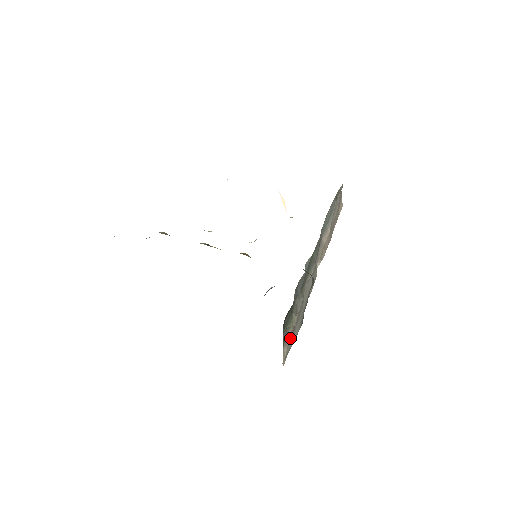
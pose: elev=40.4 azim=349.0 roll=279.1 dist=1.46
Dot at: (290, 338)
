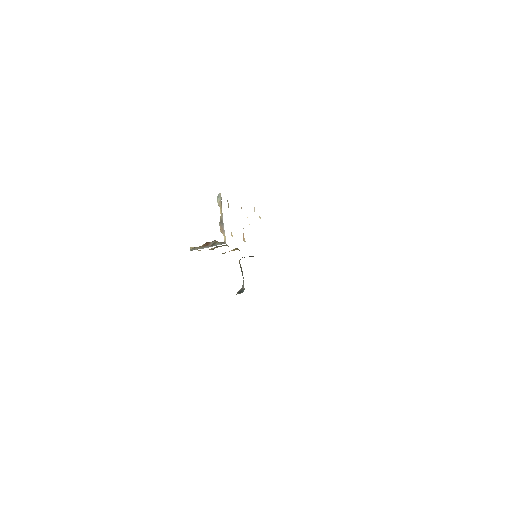
Dot at: occluded
